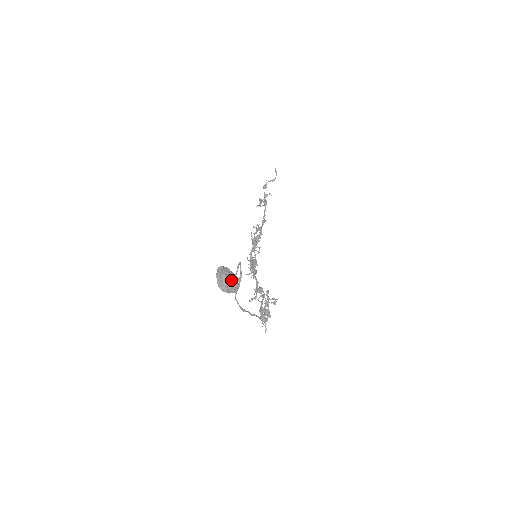
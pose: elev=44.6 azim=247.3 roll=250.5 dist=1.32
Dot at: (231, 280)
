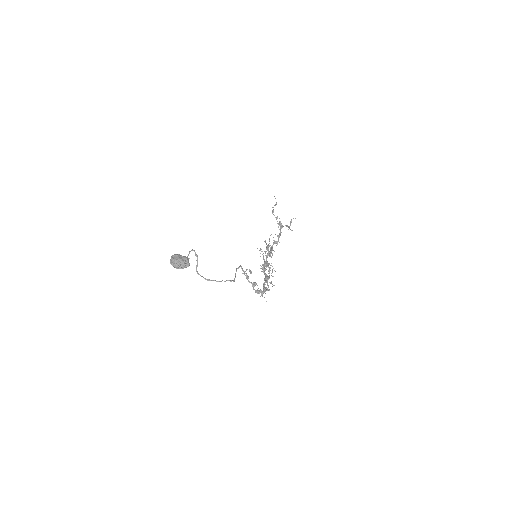
Dot at: (179, 259)
